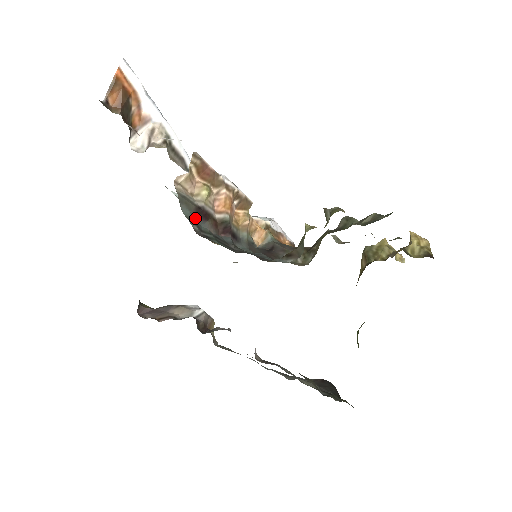
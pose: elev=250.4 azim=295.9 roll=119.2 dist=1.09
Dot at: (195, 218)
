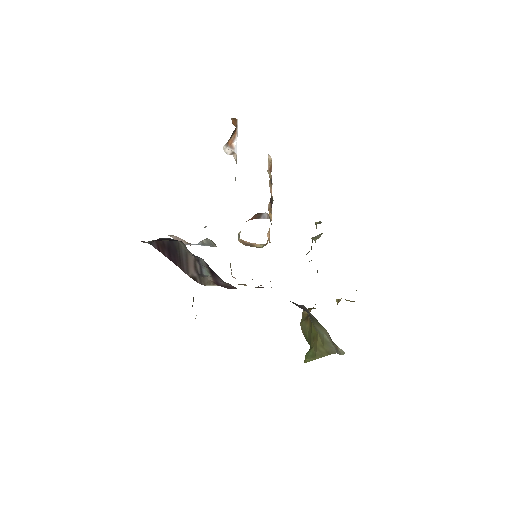
Dot at: occluded
